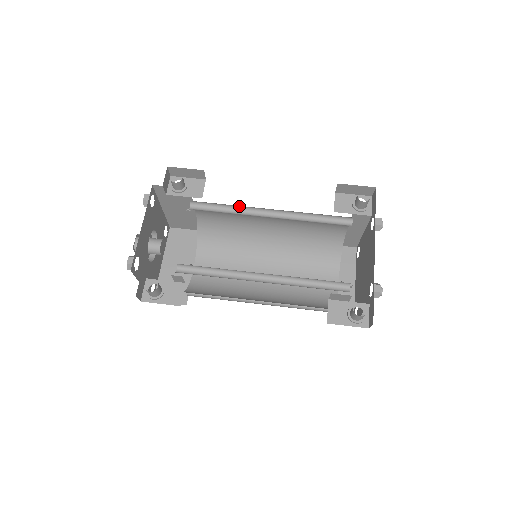
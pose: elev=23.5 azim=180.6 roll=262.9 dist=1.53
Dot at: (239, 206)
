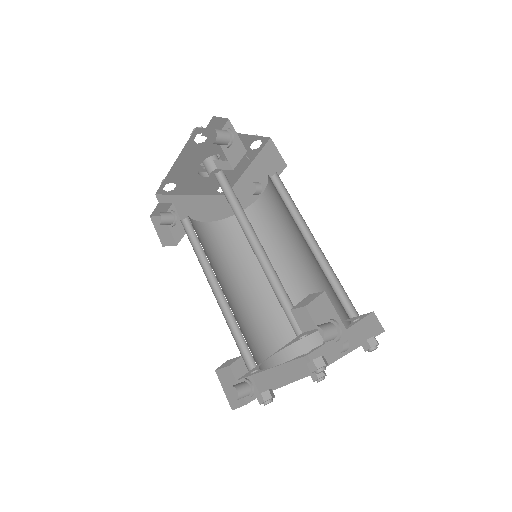
Dot at: occluded
